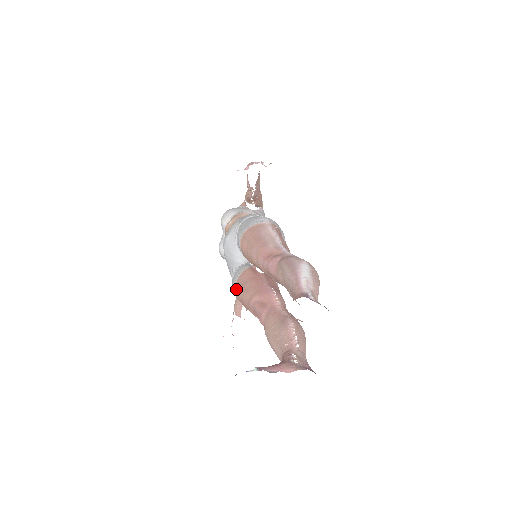
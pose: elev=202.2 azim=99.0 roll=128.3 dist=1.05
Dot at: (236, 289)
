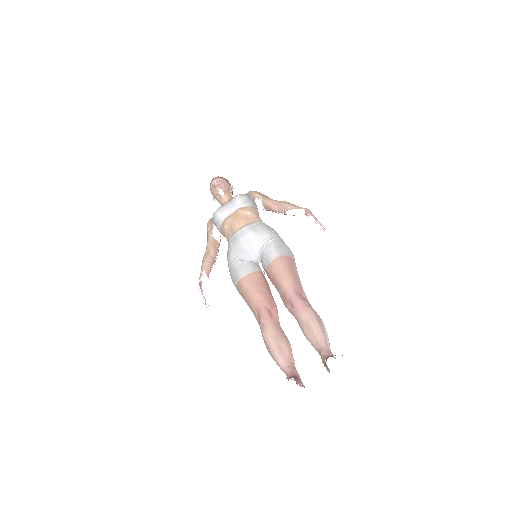
Dot at: (246, 279)
